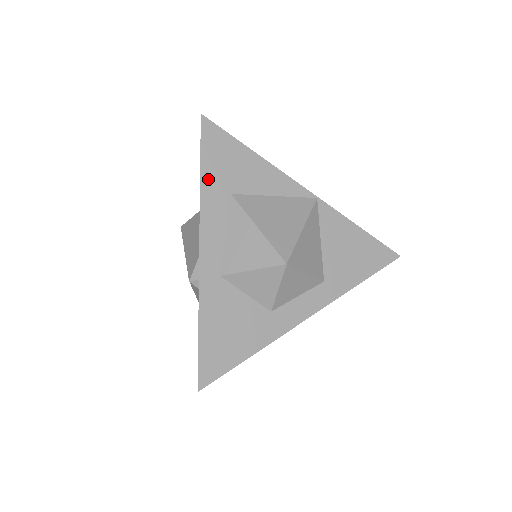
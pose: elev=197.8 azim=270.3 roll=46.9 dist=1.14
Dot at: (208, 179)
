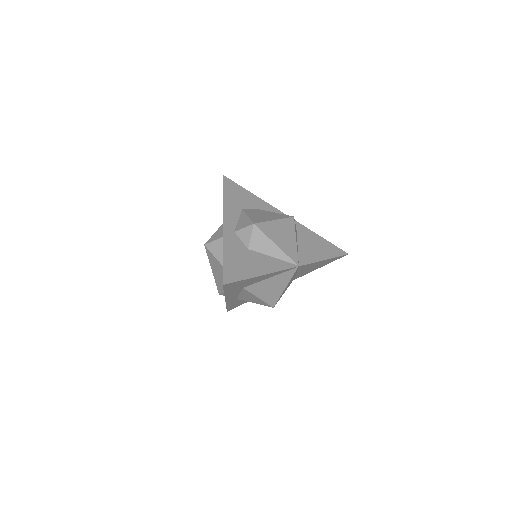
Dot at: occluded
